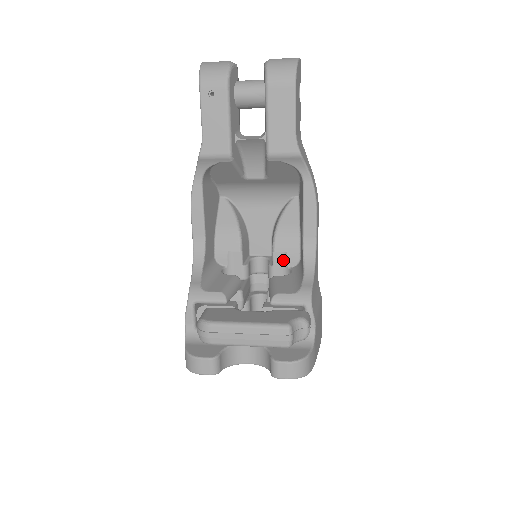
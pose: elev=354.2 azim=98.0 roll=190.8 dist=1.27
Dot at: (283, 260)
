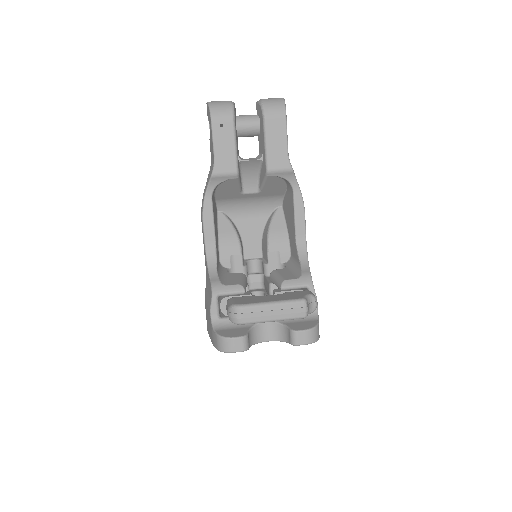
Dot at: (276, 258)
